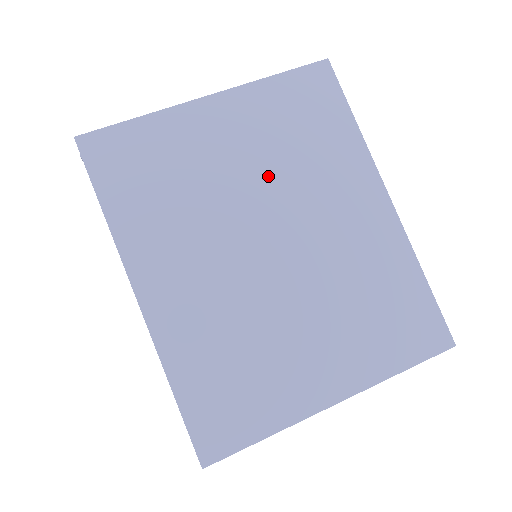
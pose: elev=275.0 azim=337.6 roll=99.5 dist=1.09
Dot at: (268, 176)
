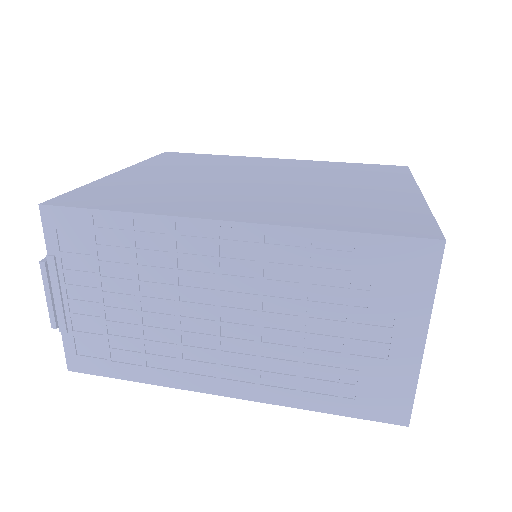
Dot at: (208, 173)
